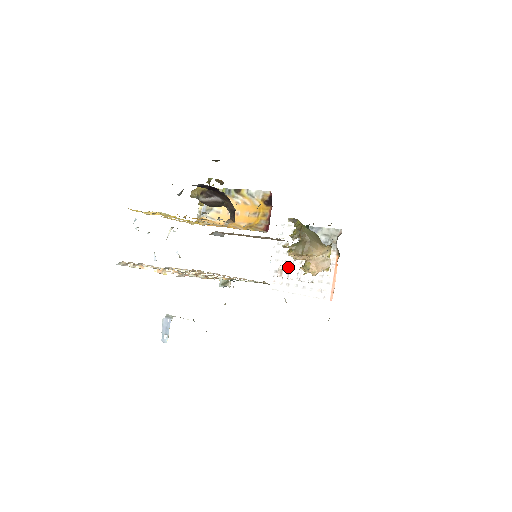
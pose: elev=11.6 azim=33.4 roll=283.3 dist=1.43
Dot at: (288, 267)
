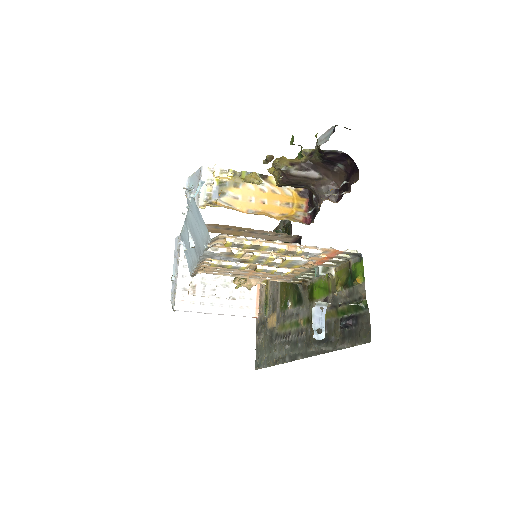
Dot at: (202, 283)
